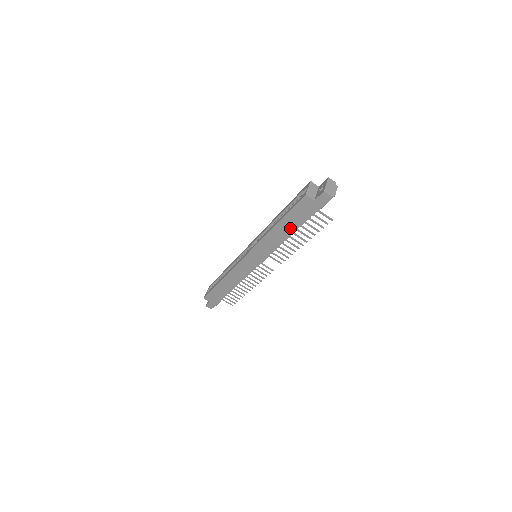
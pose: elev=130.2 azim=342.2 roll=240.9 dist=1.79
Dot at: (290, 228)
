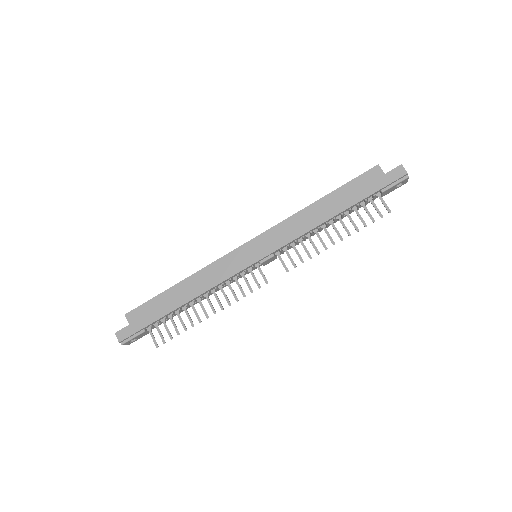
Dot at: (336, 207)
